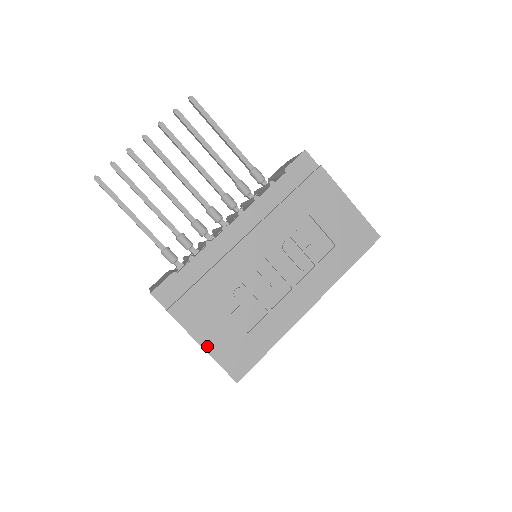
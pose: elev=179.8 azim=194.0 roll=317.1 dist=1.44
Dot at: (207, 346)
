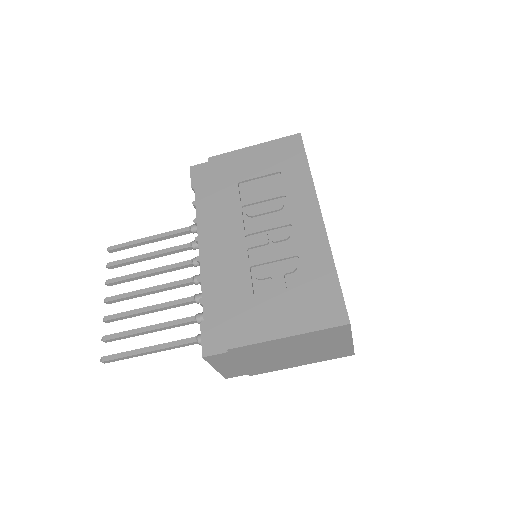
Dot at: (289, 332)
